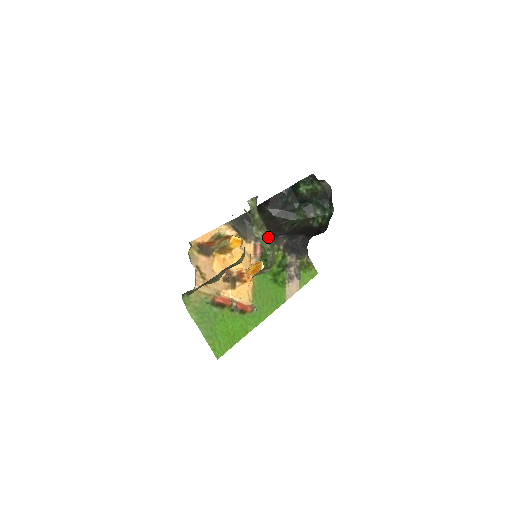
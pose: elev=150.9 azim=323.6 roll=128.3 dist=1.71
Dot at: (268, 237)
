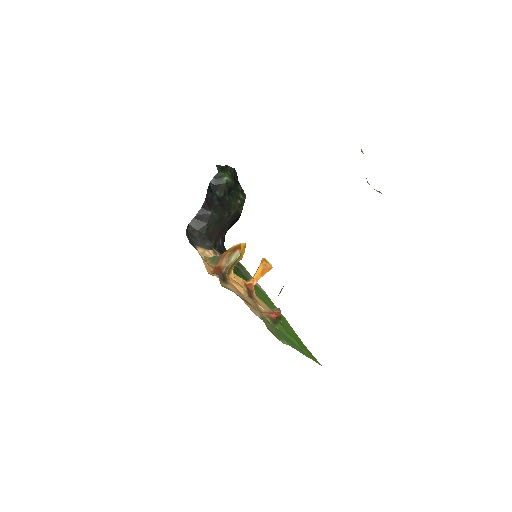
Dot at: occluded
